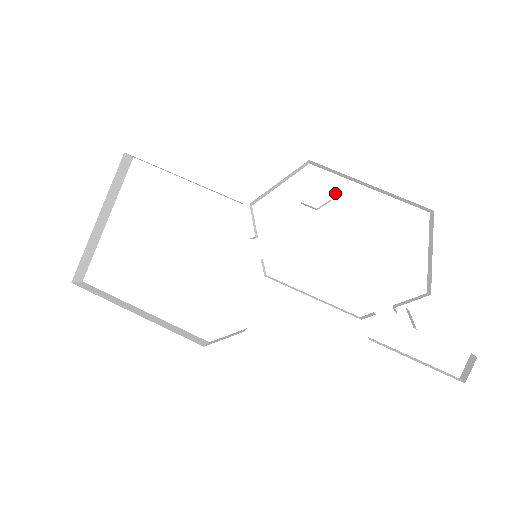
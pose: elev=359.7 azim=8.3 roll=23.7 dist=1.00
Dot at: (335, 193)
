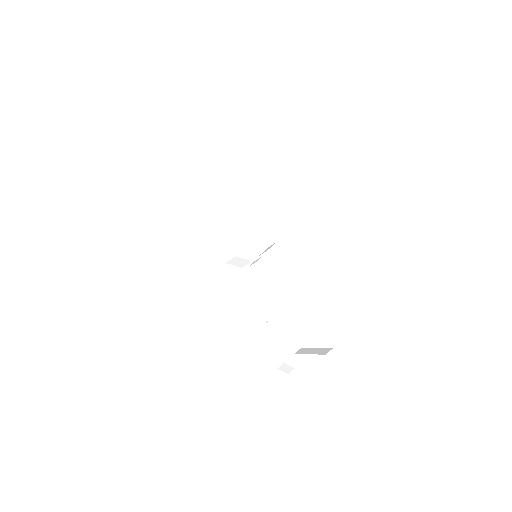
Dot at: (311, 293)
